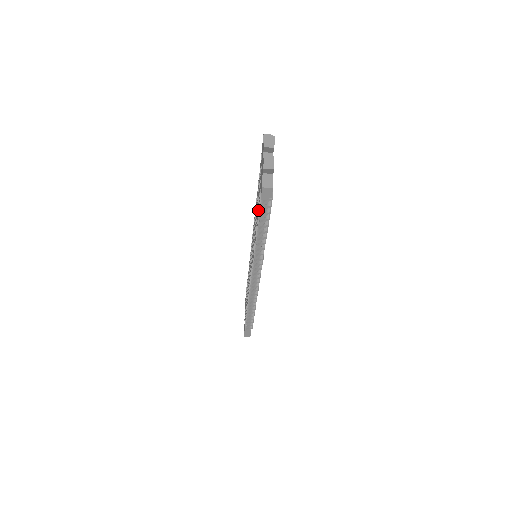
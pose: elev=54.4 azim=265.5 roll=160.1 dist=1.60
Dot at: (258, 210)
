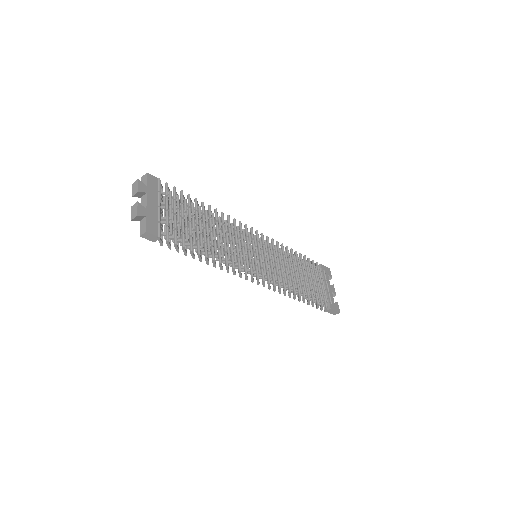
Dot at: (178, 243)
